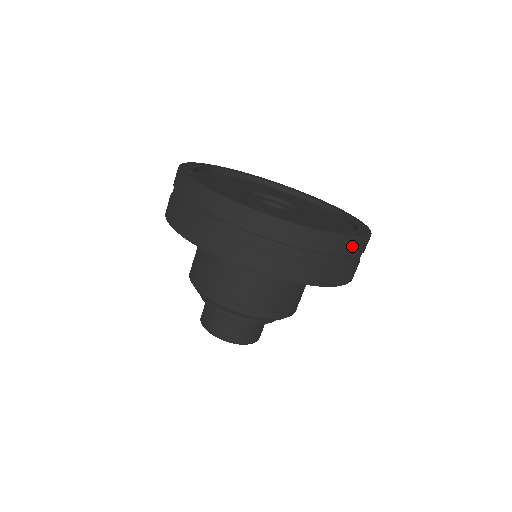
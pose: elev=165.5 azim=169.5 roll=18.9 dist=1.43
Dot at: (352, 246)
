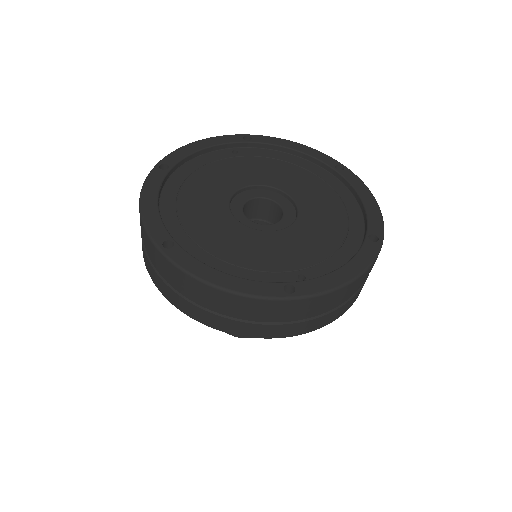
Dot at: (277, 307)
